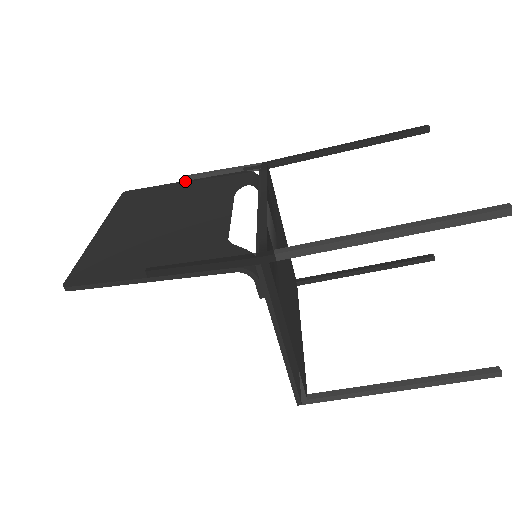
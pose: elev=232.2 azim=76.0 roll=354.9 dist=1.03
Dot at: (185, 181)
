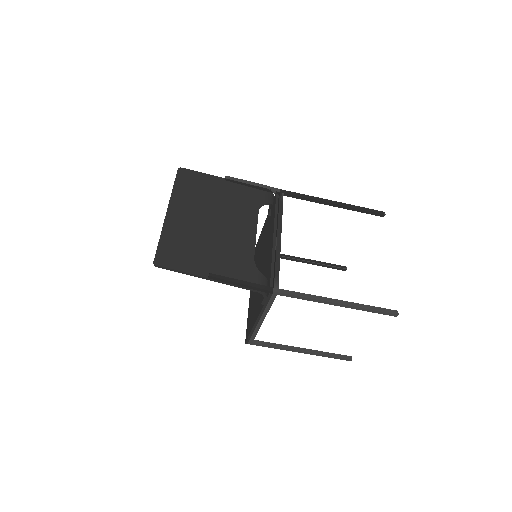
Dot at: (225, 179)
